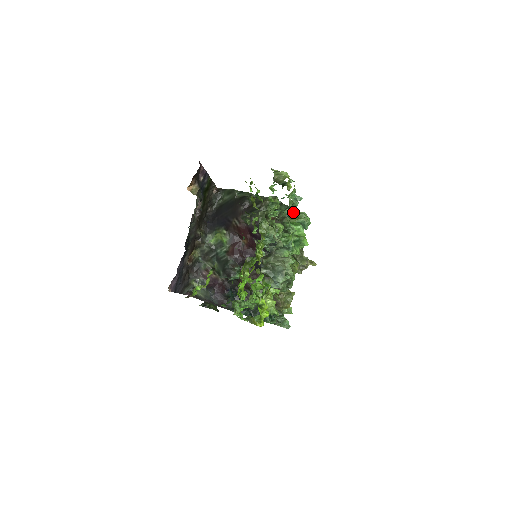
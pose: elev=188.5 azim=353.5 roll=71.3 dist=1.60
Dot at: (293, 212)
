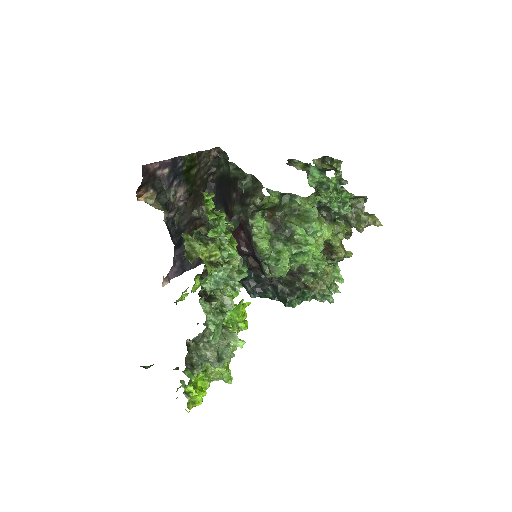
Dot at: (301, 206)
